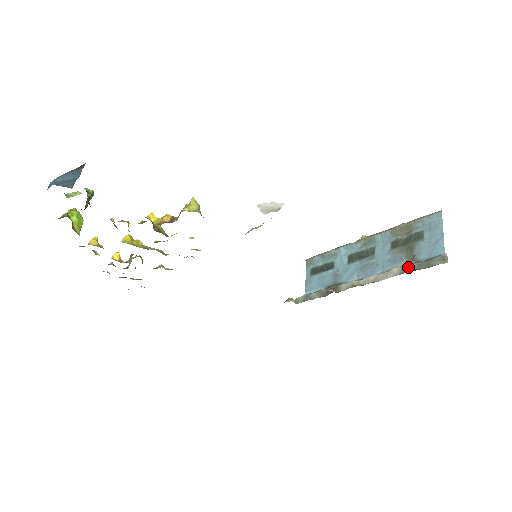
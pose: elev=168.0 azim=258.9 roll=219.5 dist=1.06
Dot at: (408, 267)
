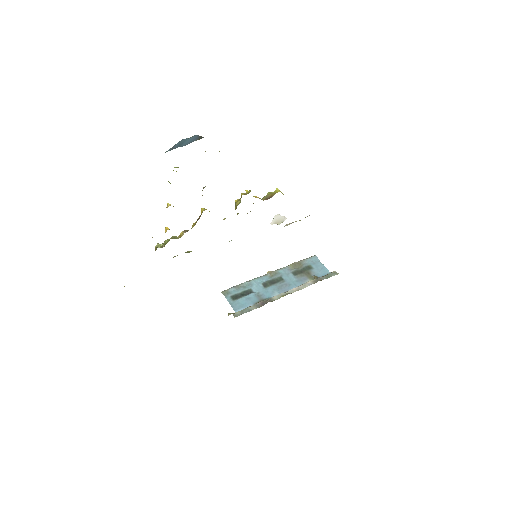
Dot at: (317, 279)
